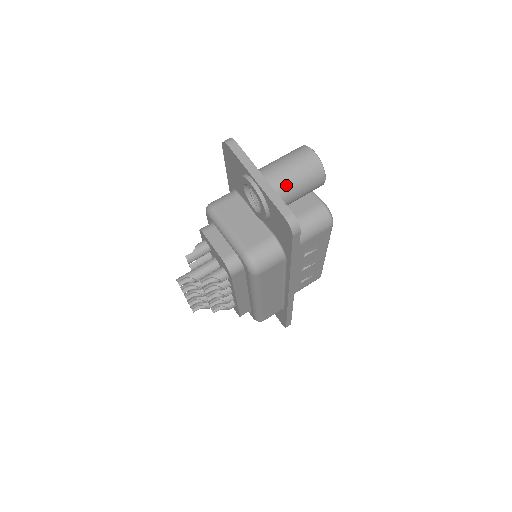
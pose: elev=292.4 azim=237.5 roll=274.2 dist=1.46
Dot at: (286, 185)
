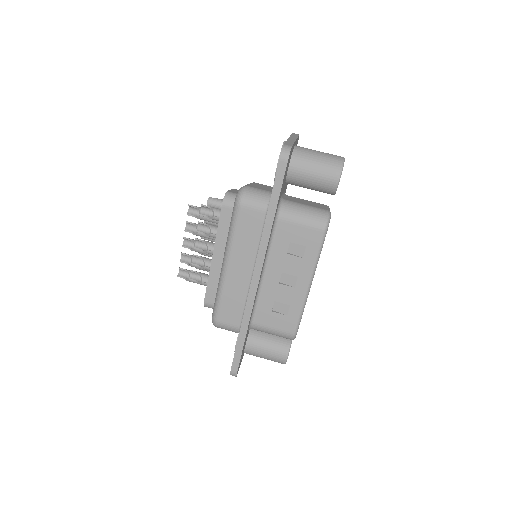
Dot at: (307, 156)
